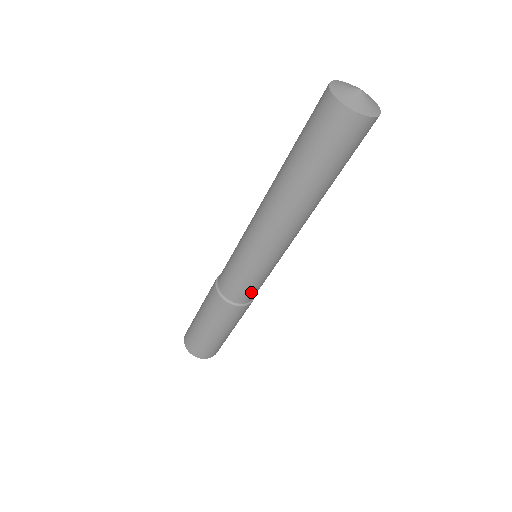
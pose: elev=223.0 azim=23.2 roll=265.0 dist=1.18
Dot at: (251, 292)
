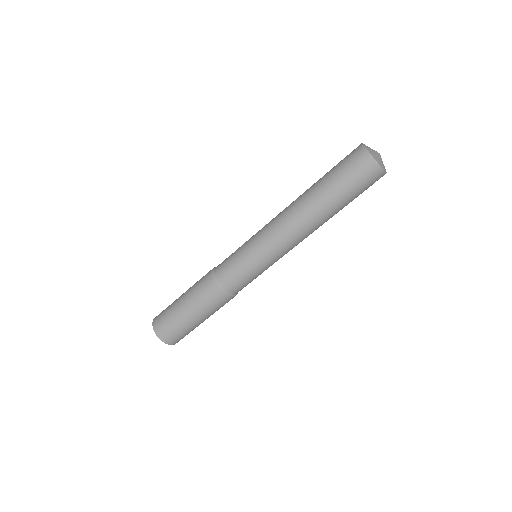
Dot at: occluded
